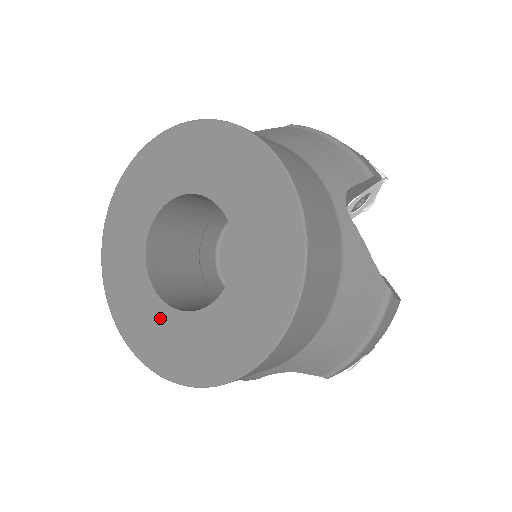
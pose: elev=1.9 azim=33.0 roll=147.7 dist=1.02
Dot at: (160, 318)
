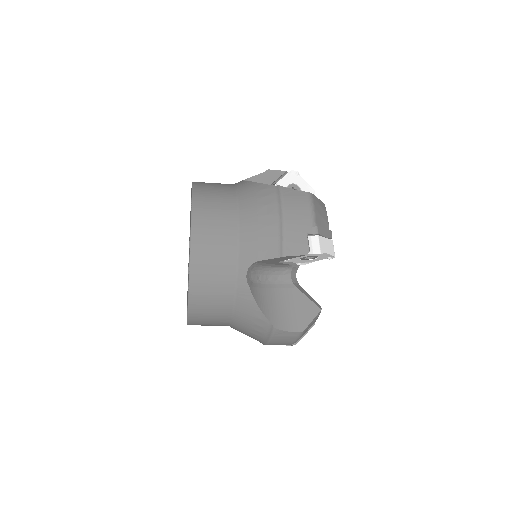
Dot at: occluded
